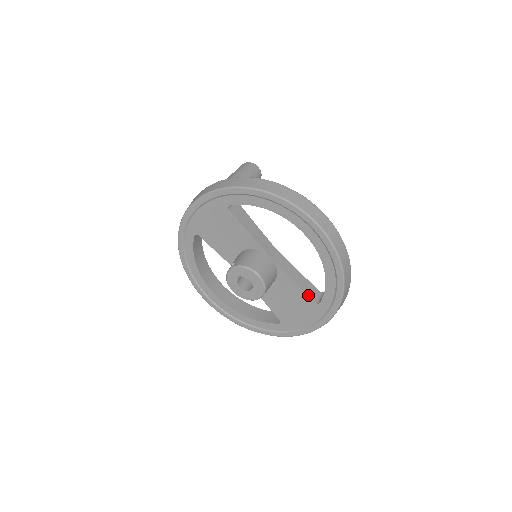
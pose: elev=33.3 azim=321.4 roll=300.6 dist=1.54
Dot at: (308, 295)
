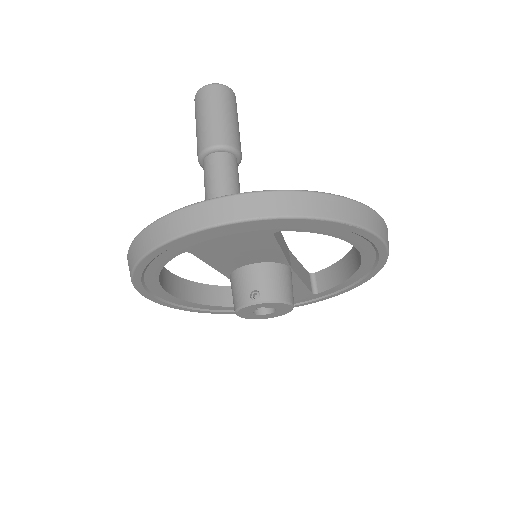
Dot at: (309, 289)
